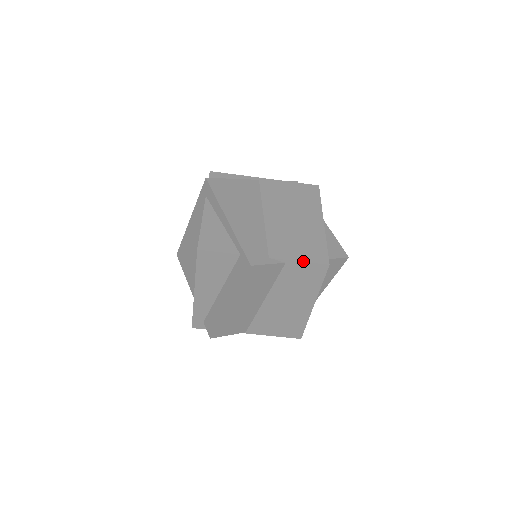
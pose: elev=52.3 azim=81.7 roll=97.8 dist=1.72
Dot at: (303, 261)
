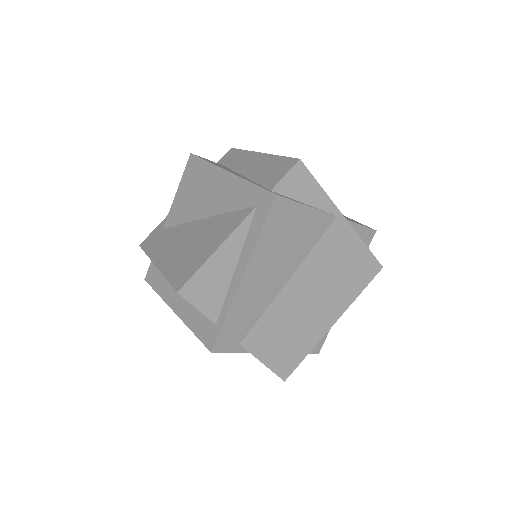
Dot at: (266, 365)
